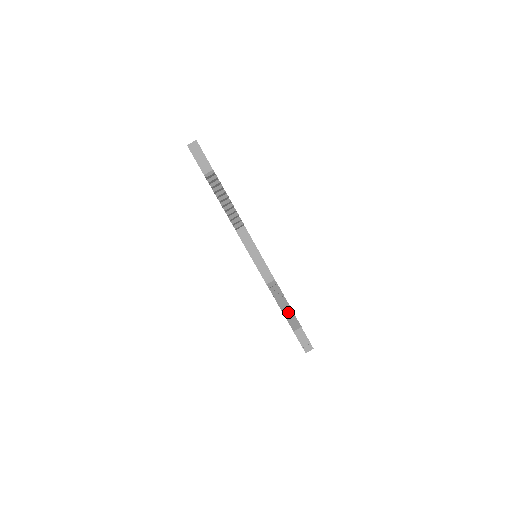
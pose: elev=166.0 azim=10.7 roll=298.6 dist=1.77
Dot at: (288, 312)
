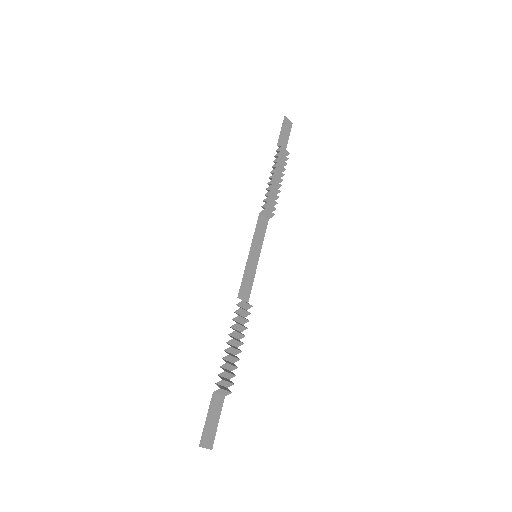
Dot at: (234, 355)
